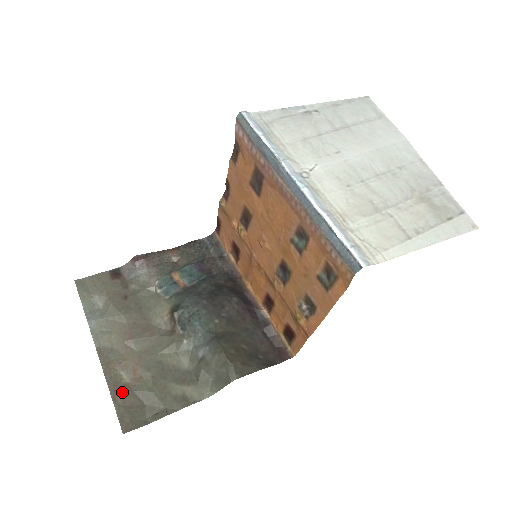
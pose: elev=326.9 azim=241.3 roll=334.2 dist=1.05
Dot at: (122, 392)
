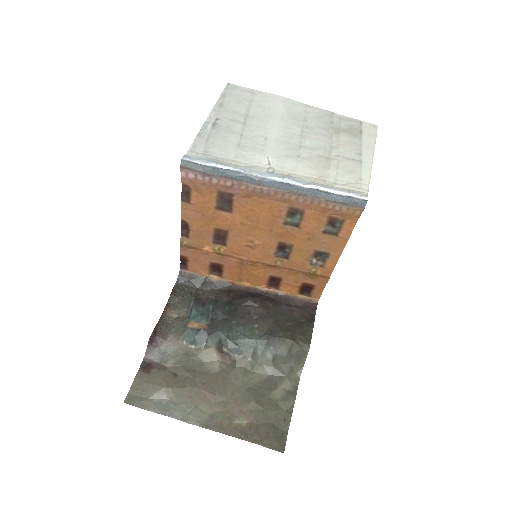
Dot at: (252, 432)
